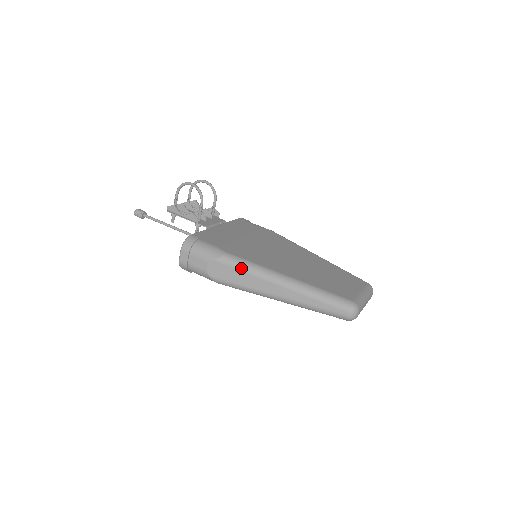
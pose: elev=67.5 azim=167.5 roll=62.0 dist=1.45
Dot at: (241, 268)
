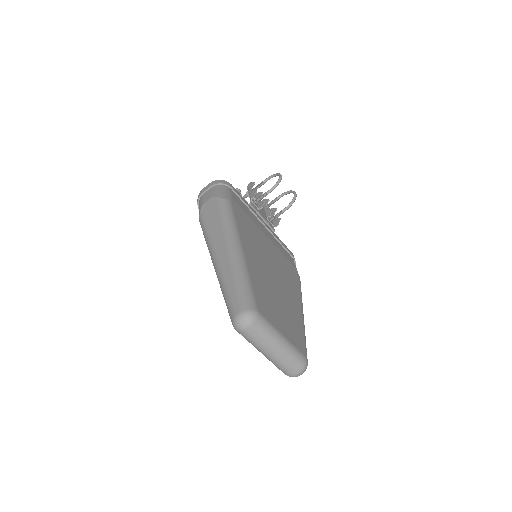
Dot at: (223, 214)
